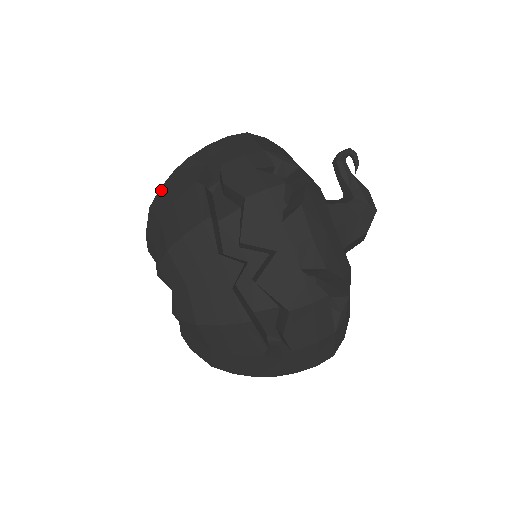
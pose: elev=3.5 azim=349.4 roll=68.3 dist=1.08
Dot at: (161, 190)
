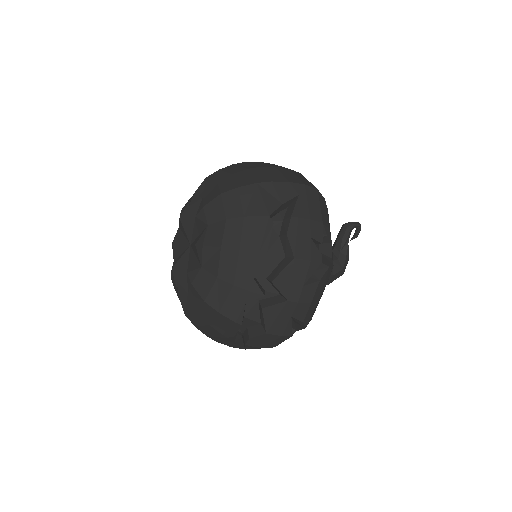
Dot at: (238, 191)
